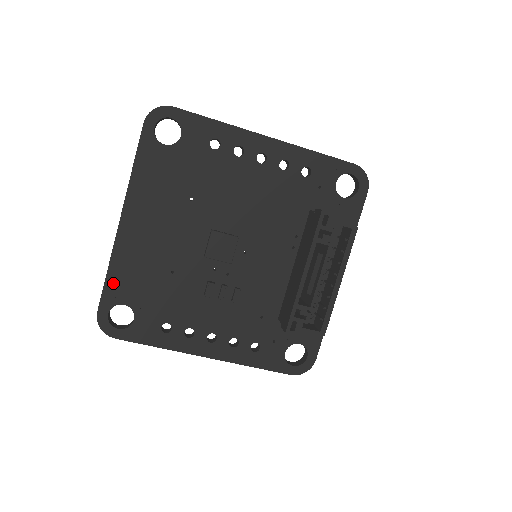
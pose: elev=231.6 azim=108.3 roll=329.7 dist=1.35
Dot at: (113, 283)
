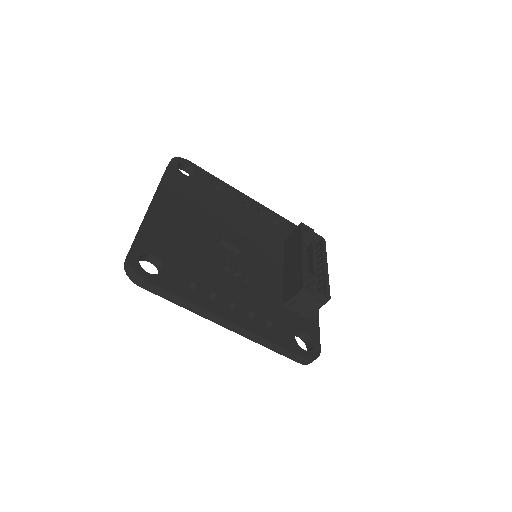
Dot at: (145, 237)
